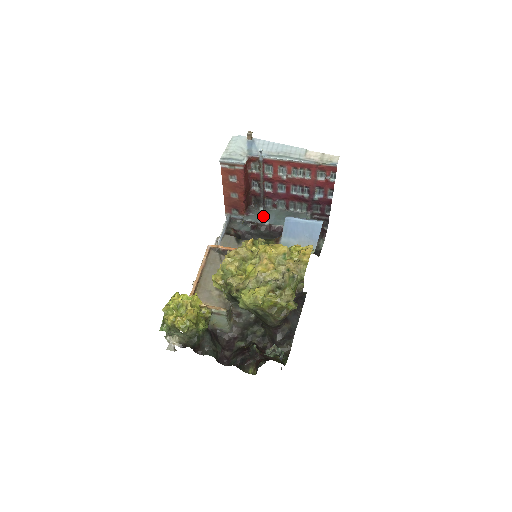
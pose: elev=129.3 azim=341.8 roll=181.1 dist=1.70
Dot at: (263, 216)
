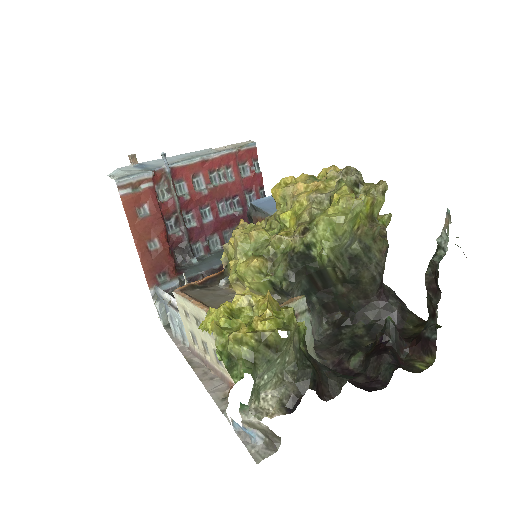
Dot at: (203, 265)
